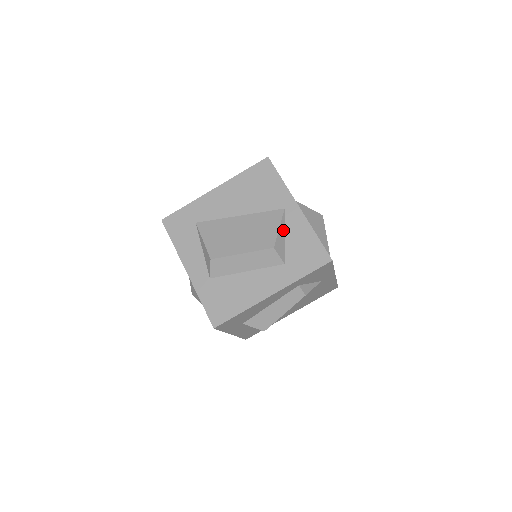
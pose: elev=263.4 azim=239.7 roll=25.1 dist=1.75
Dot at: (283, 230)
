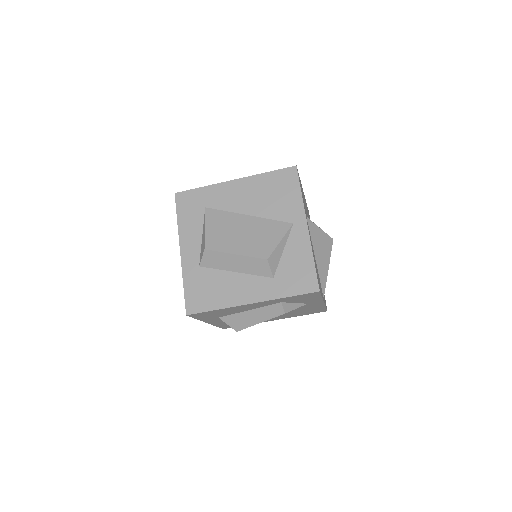
Dot at: (284, 244)
